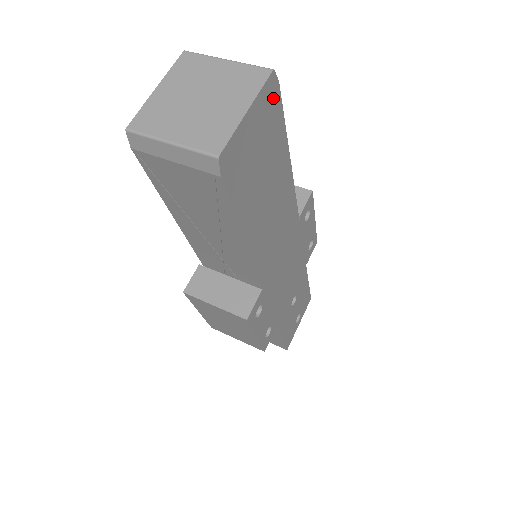
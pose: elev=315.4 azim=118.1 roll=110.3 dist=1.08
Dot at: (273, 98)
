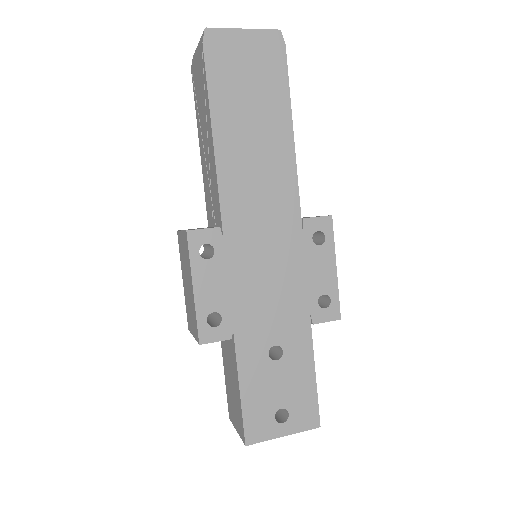
Dot at: (276, 49)
